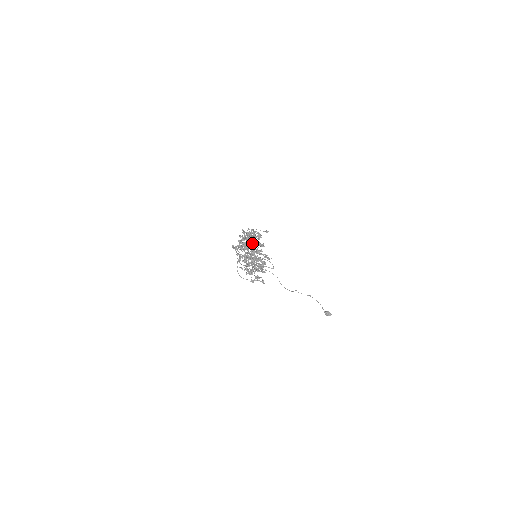
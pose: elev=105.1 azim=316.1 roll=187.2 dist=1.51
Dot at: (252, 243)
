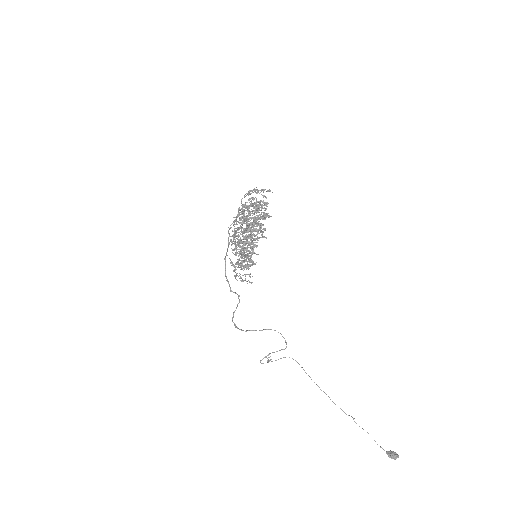
Dot at: occluded
